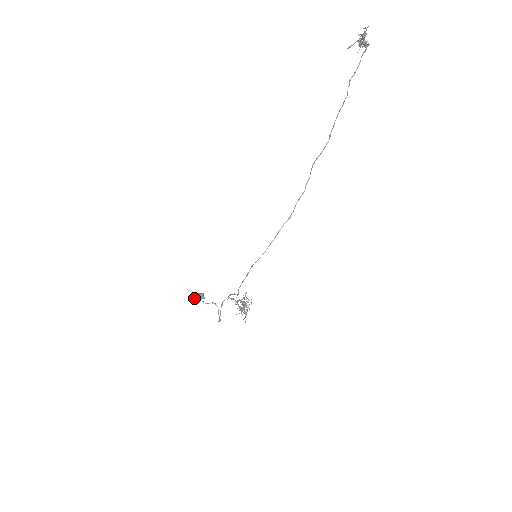
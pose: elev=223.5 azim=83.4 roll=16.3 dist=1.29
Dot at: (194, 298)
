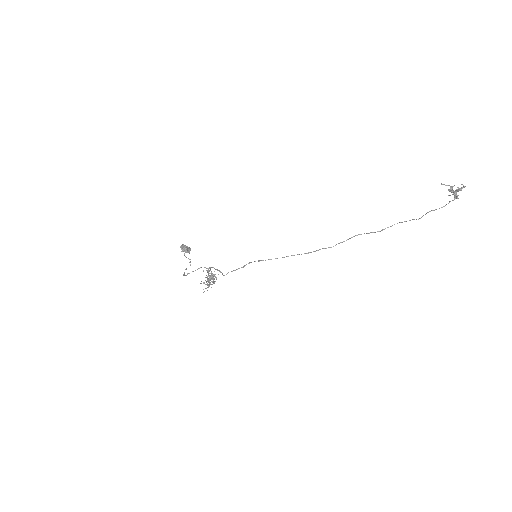
Dot at: (183, 248)
